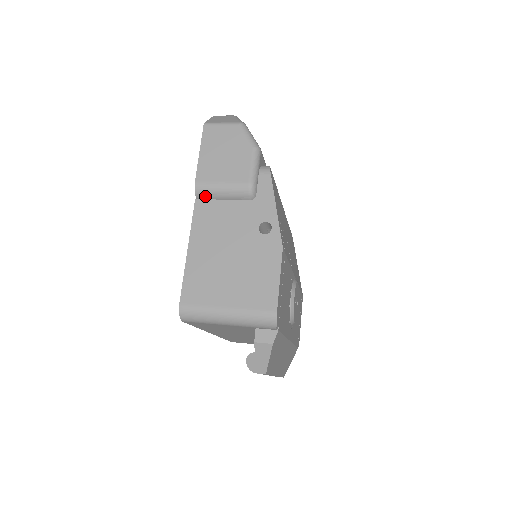
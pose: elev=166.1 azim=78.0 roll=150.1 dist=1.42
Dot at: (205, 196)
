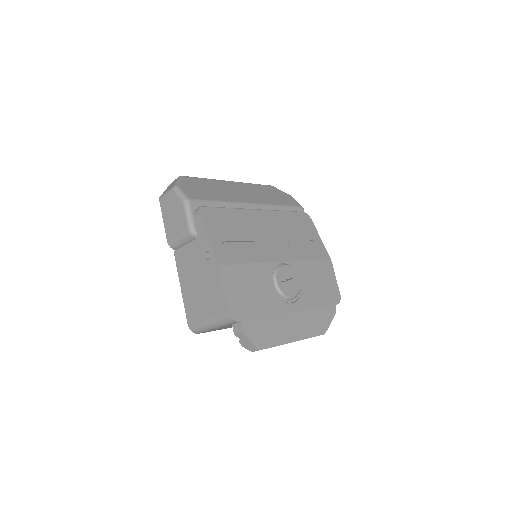
Dot at: (177, 247)
